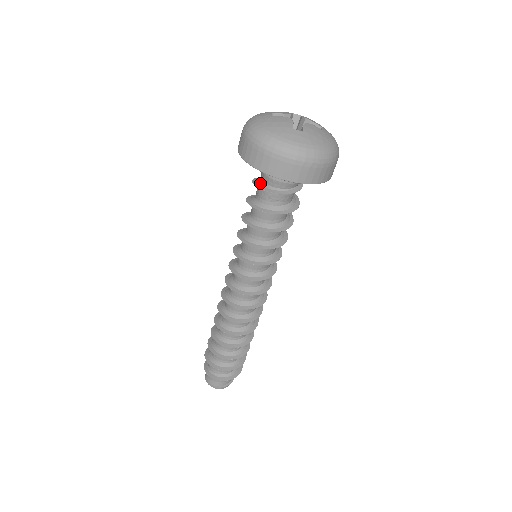
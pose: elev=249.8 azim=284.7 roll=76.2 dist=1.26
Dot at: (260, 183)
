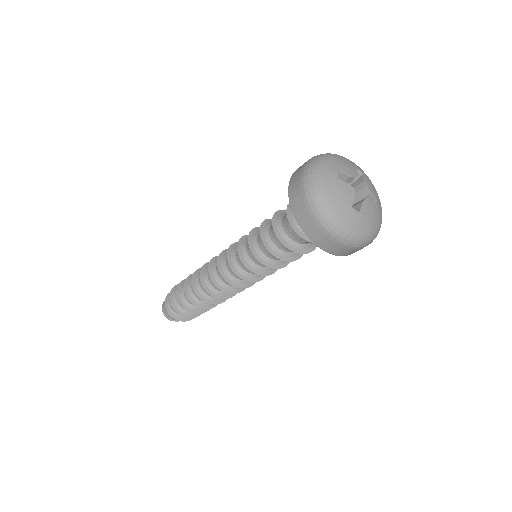
Dot at: (294, 219)
